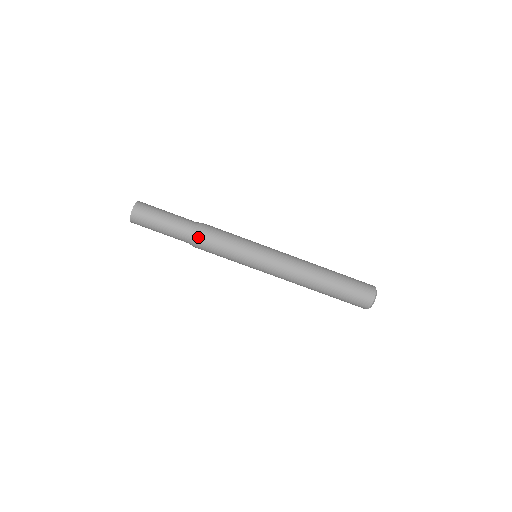
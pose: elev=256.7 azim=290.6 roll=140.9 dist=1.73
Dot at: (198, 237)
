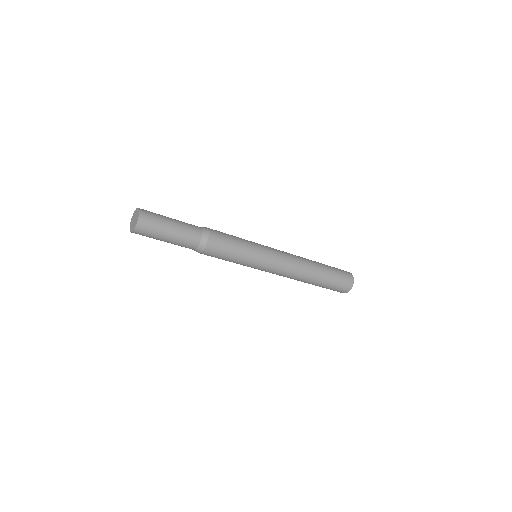
Dot at: occluded
